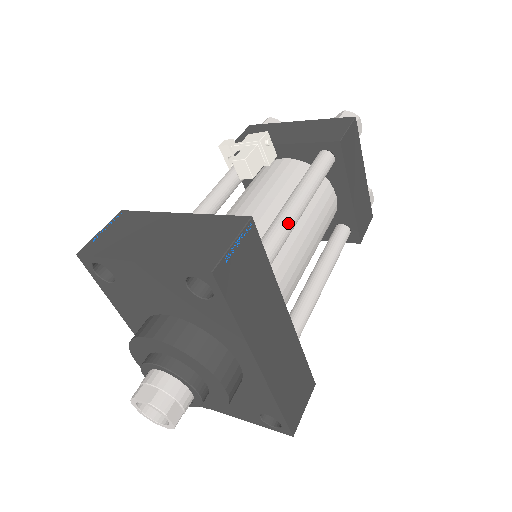
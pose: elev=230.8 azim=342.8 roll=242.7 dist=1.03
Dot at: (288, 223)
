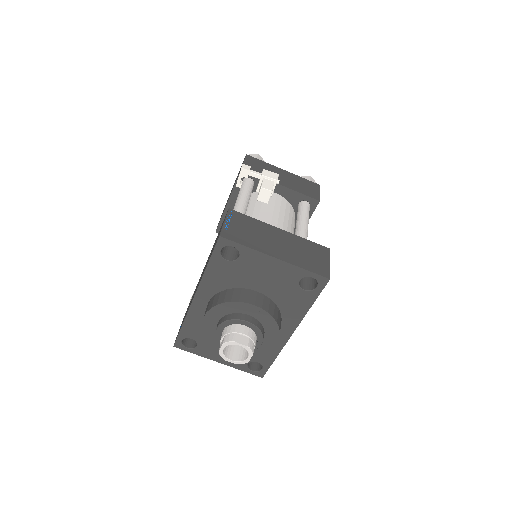
Dot at: occluded
